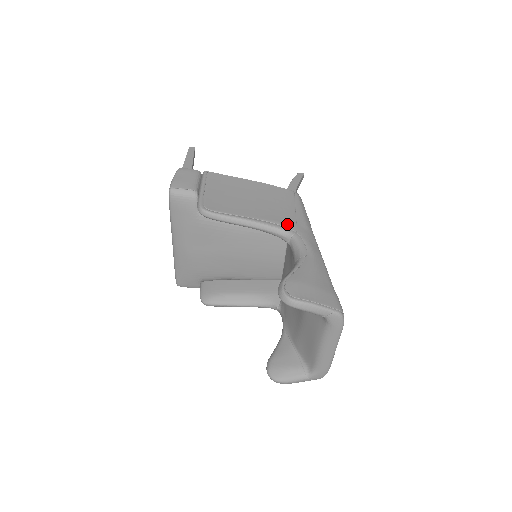
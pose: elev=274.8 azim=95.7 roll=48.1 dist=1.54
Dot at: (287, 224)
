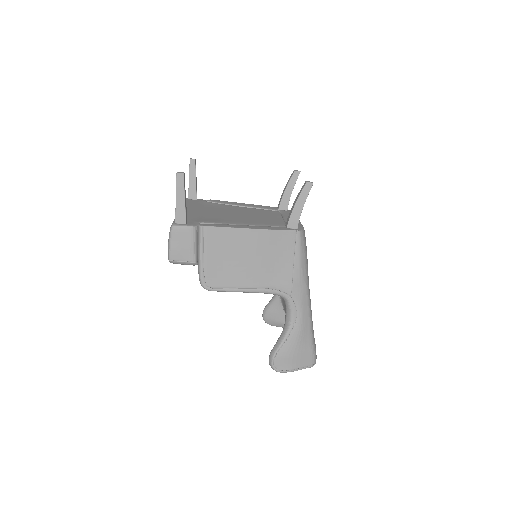
Dot at: (283, 287)
